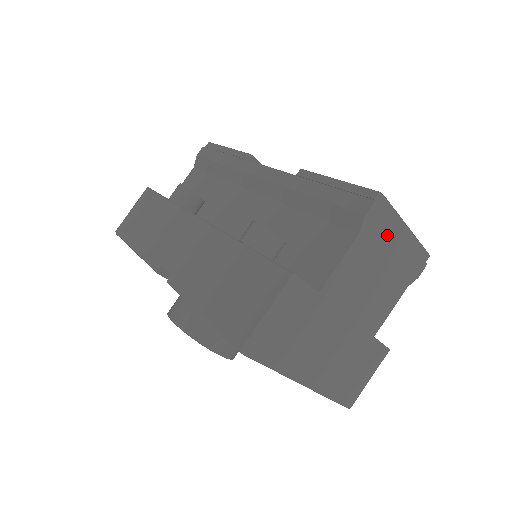
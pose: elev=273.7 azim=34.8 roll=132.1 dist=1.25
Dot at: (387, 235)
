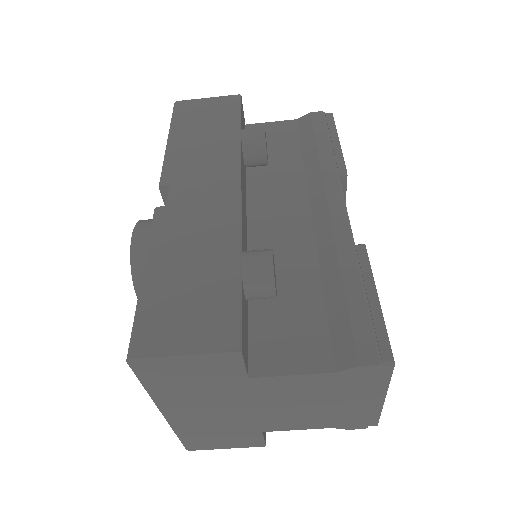
Dot at: (360, 390)
